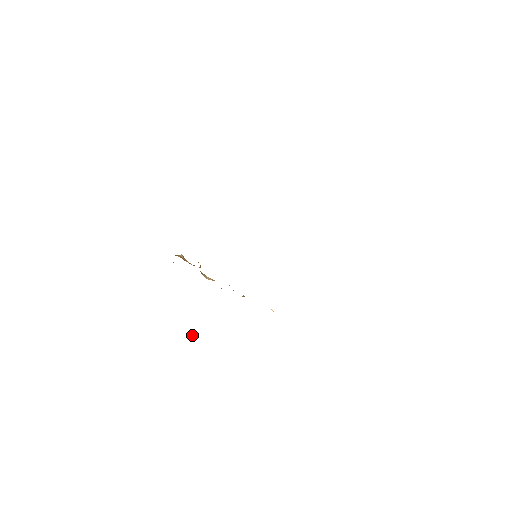
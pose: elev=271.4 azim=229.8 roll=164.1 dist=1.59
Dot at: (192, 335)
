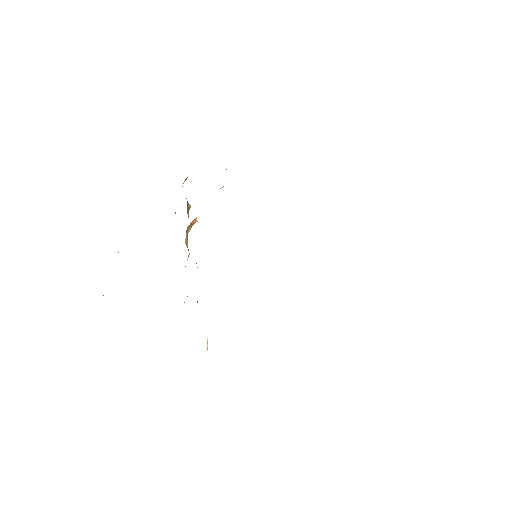
Dot at: occluded
